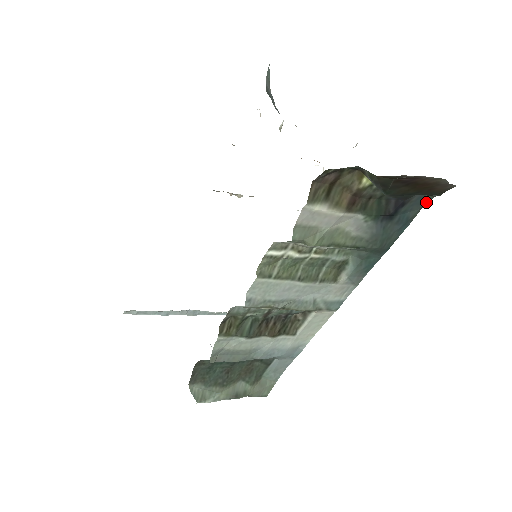
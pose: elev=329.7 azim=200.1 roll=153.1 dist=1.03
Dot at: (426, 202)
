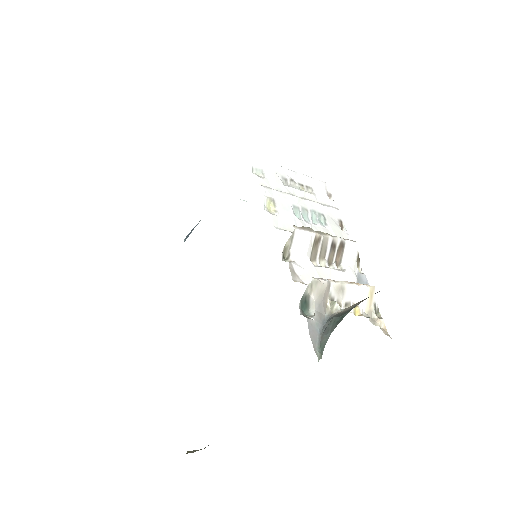
Dot at: occluded
